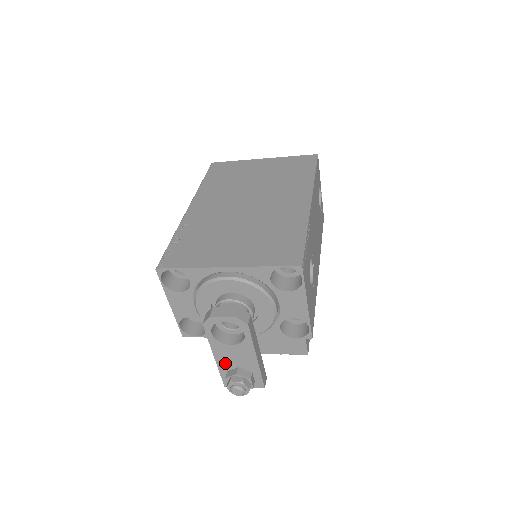
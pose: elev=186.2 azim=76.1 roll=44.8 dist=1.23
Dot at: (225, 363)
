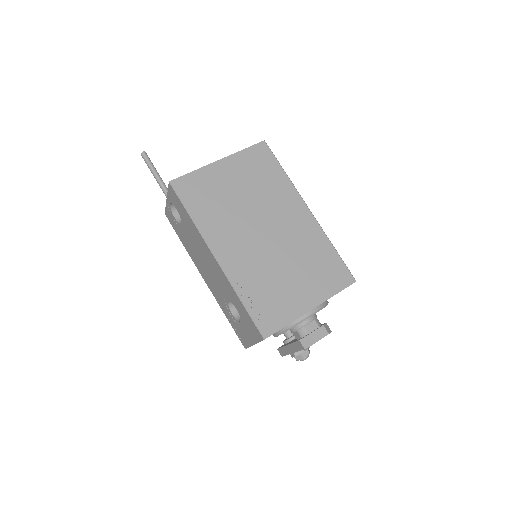
Dot at: occluded
